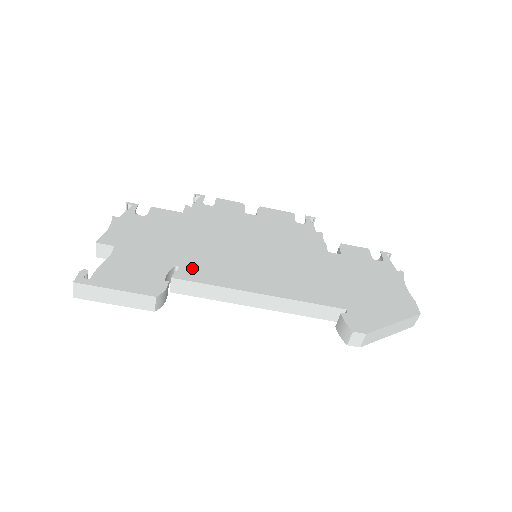
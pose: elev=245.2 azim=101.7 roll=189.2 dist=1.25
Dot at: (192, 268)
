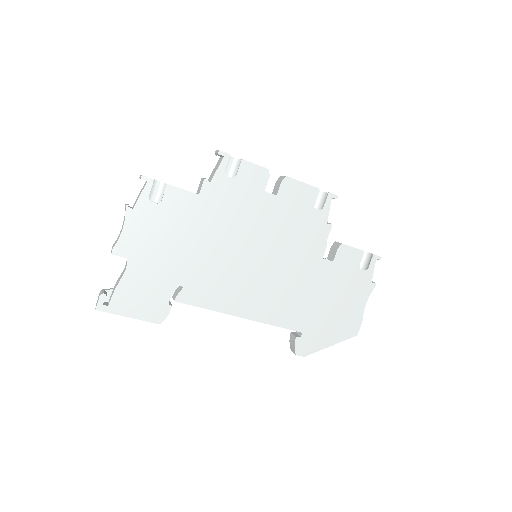
Dot at: (193, 288)
